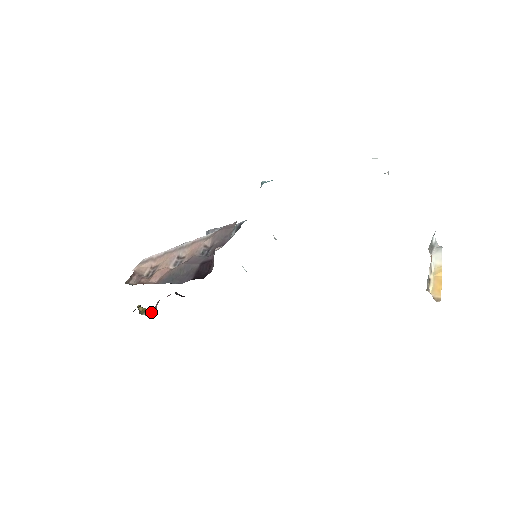
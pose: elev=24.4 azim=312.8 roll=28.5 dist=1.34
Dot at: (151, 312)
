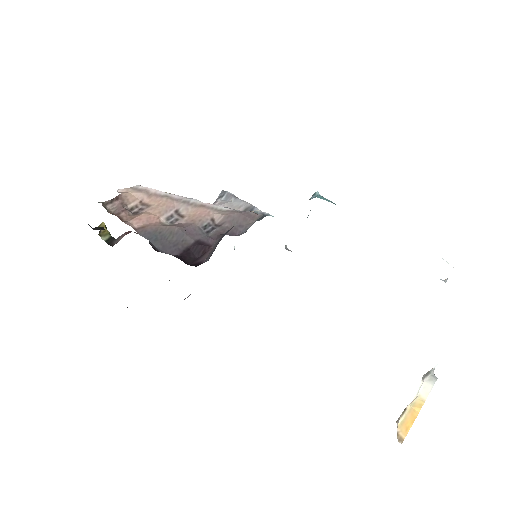
Dot at: (112, 240)
